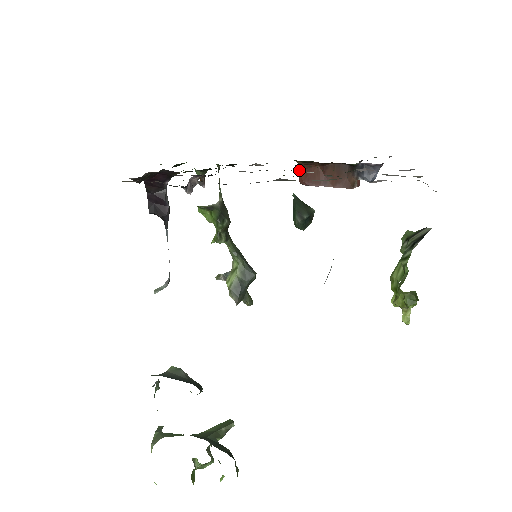
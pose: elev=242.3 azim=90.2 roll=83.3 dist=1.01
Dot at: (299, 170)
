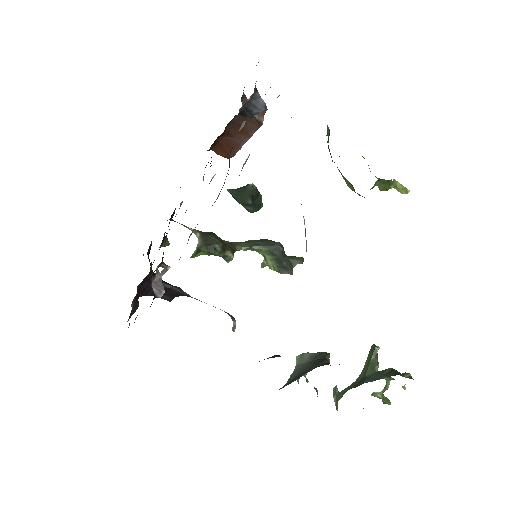
Dot at: (216, 153)
